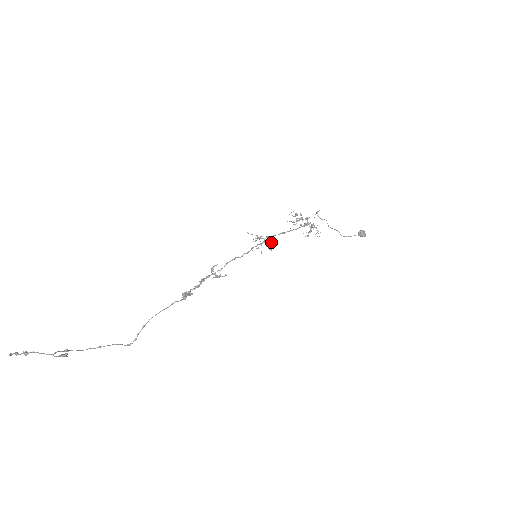
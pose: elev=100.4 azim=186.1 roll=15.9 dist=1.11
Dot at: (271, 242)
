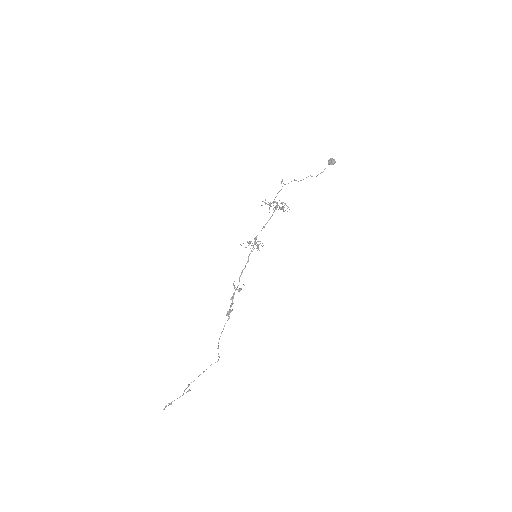
Dot at: (258, 246)
